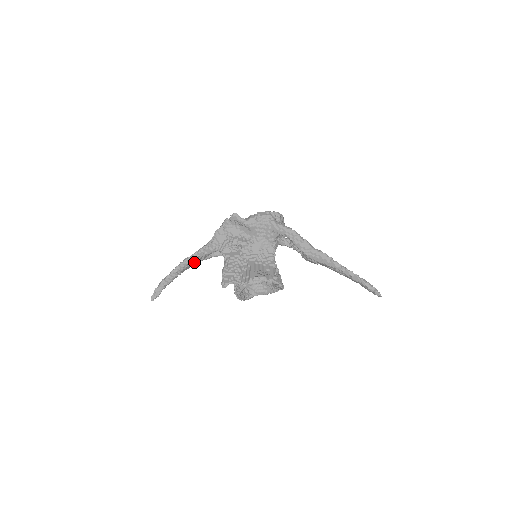
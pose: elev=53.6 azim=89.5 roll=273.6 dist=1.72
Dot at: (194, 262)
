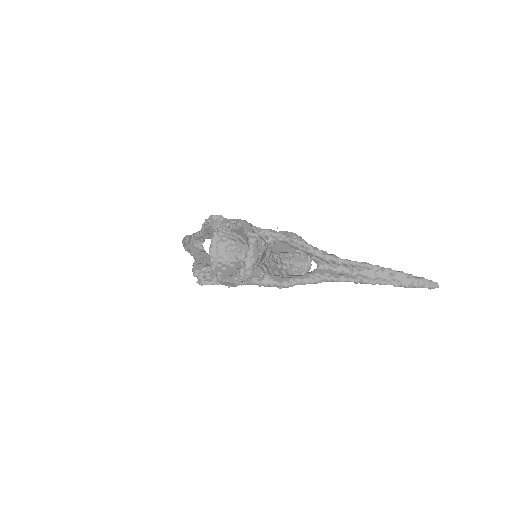
Dot at: occluded
